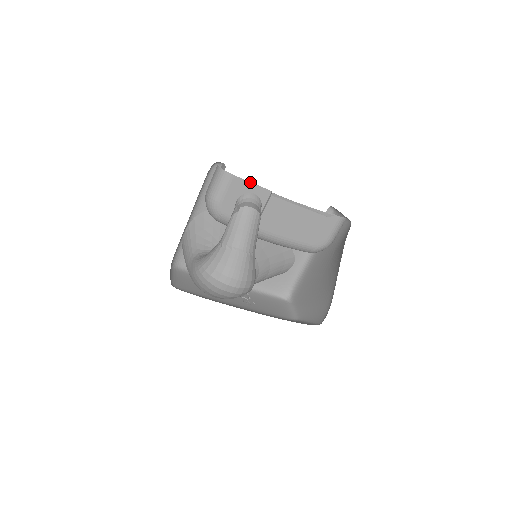
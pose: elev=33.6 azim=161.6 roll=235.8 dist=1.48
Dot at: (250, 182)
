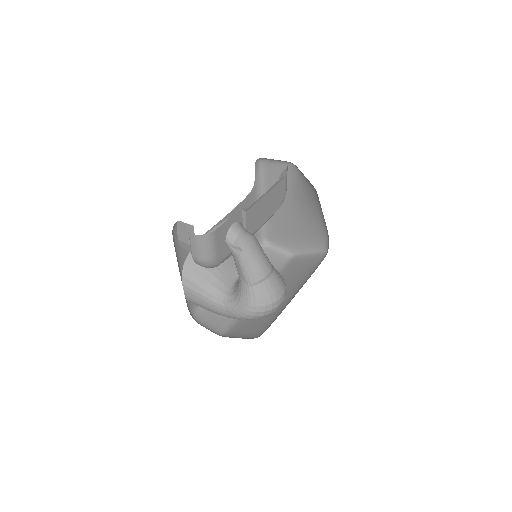
Dot at: (227, 221)
